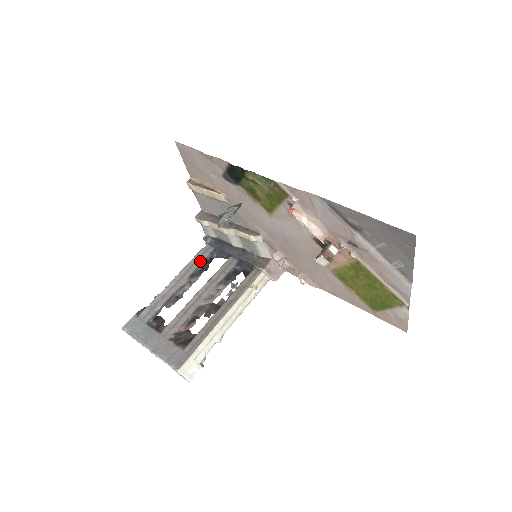
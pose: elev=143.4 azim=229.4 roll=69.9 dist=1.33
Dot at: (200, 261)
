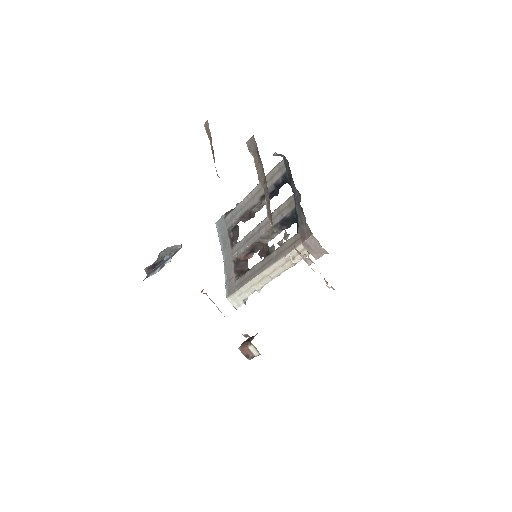
Dot at: (272, 182)
